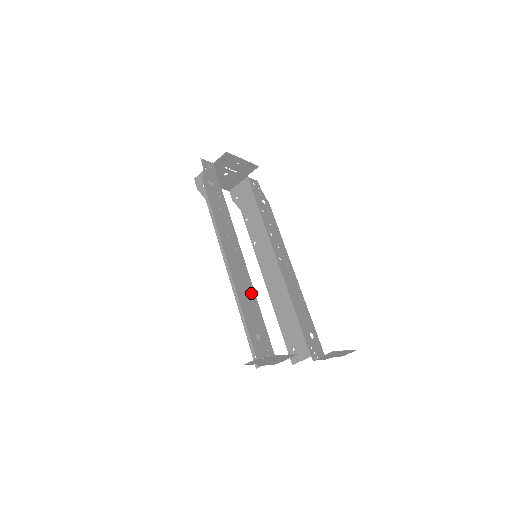
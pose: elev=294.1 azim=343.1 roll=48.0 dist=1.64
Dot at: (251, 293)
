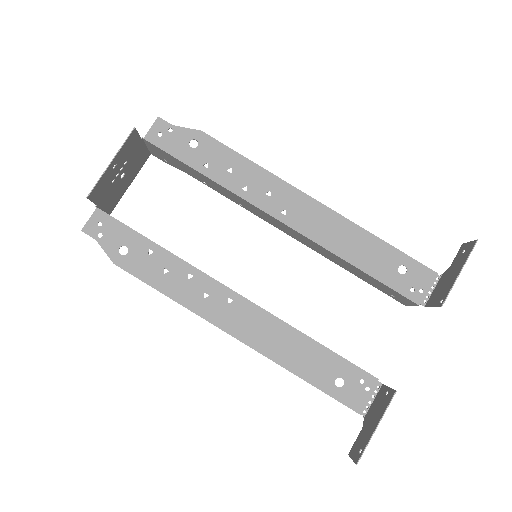
Dot at: (291, 336)
